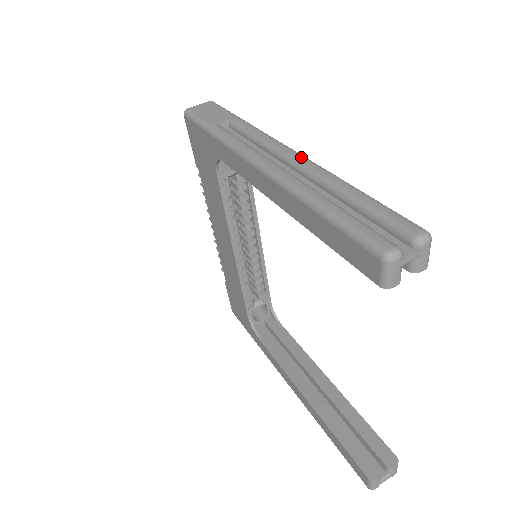
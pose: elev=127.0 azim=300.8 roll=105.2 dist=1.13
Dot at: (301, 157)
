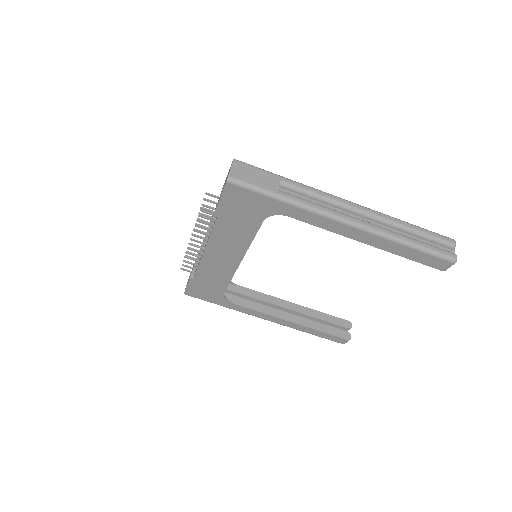
Dot at: (366, 208)
